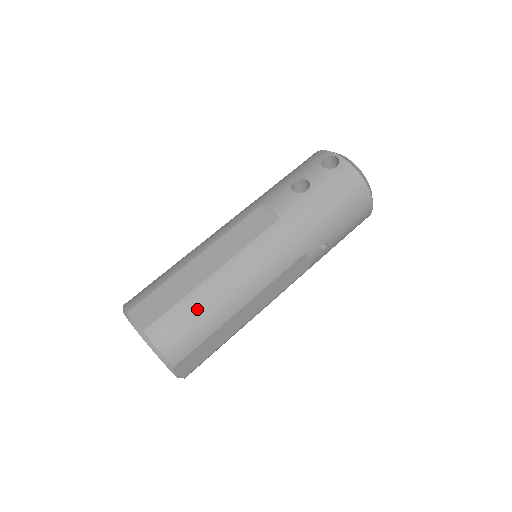
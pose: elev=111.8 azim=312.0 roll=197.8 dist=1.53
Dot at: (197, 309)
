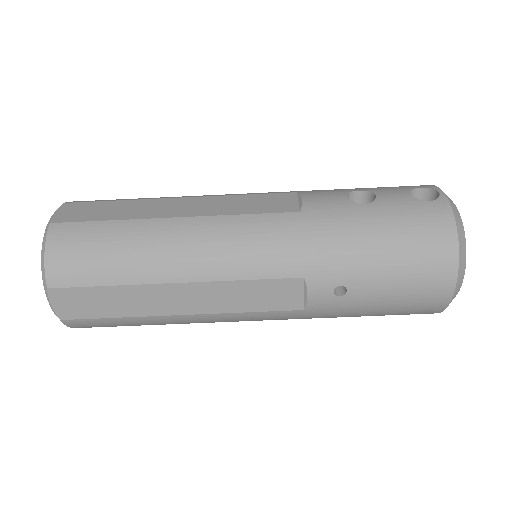
Dot at: (120, 241)
